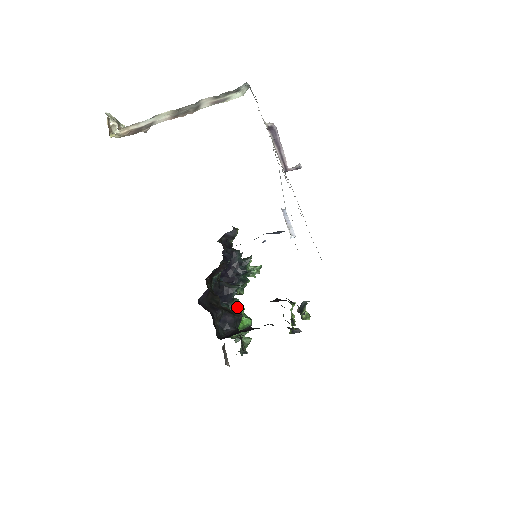
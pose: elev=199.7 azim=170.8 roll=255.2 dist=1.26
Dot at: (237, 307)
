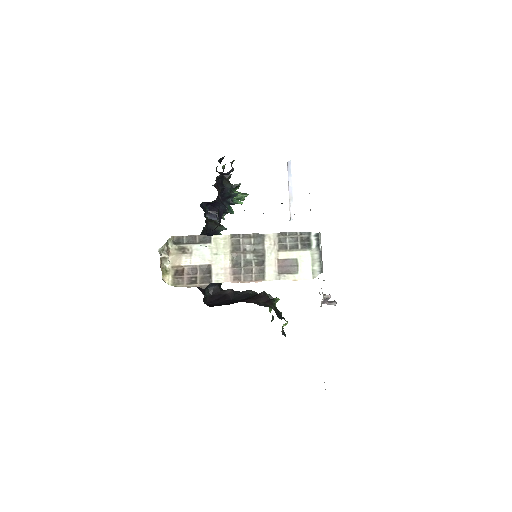
Dot at: occluded
